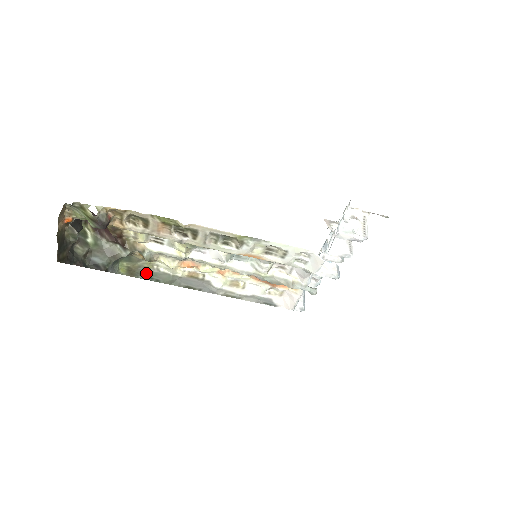
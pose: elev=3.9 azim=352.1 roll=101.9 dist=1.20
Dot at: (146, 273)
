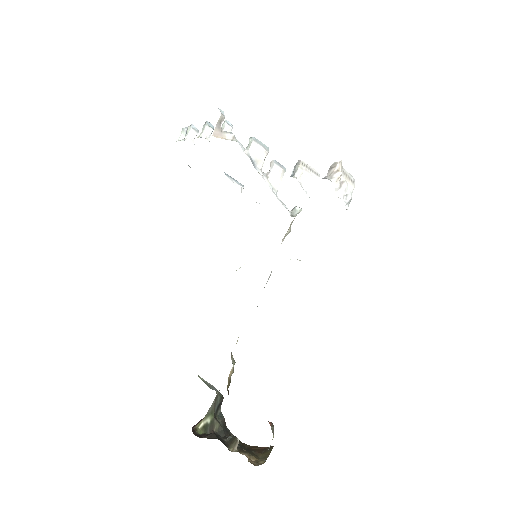
Dot at: occluded
